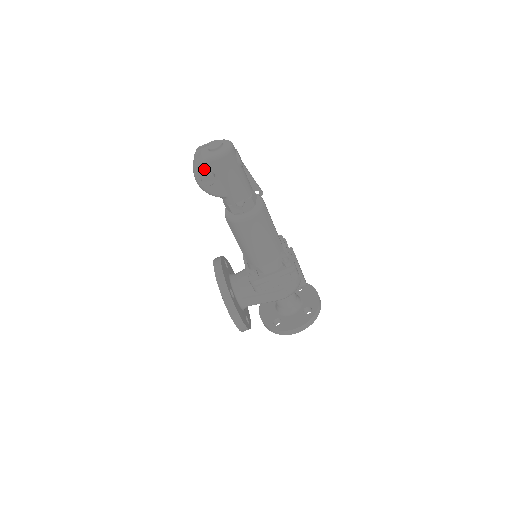
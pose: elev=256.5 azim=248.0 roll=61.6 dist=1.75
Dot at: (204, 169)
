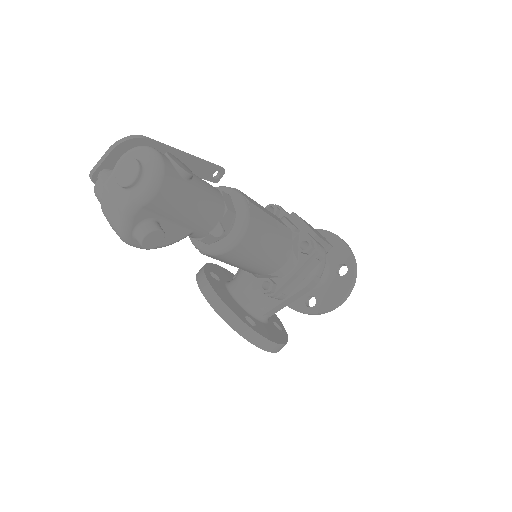
Dot at: (134, 225)
